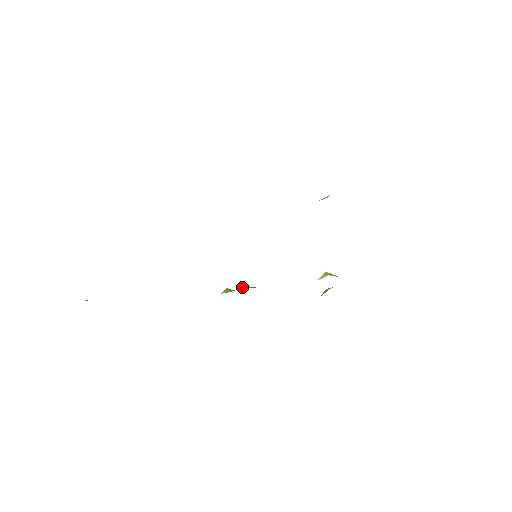
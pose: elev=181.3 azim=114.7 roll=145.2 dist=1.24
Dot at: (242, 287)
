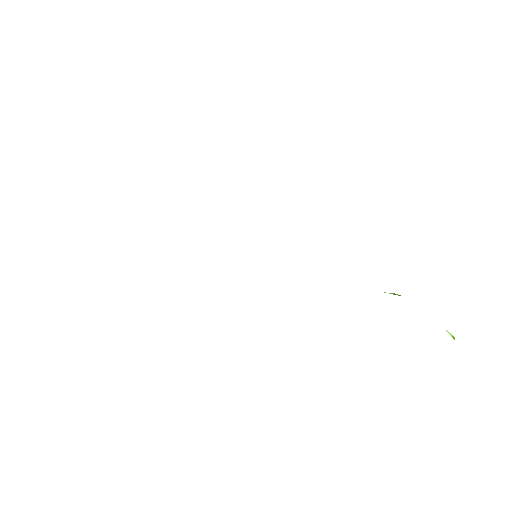
Dot at: occluded
